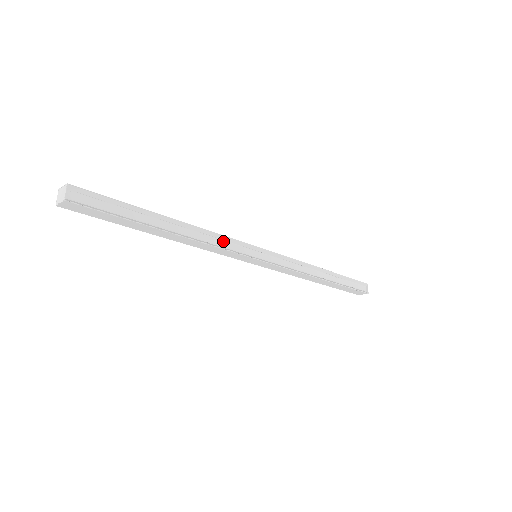
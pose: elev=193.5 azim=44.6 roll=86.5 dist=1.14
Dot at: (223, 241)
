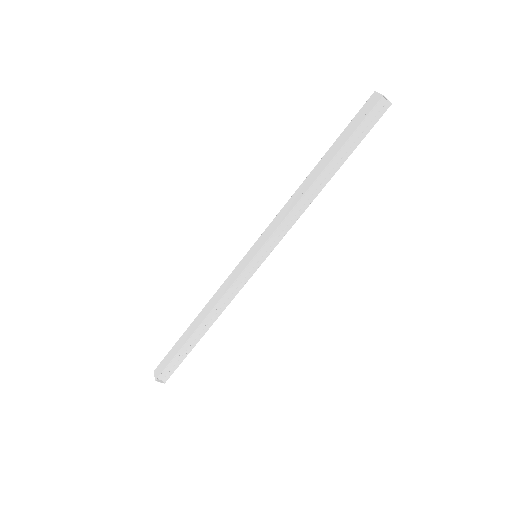
Dot at: (229, 290)
